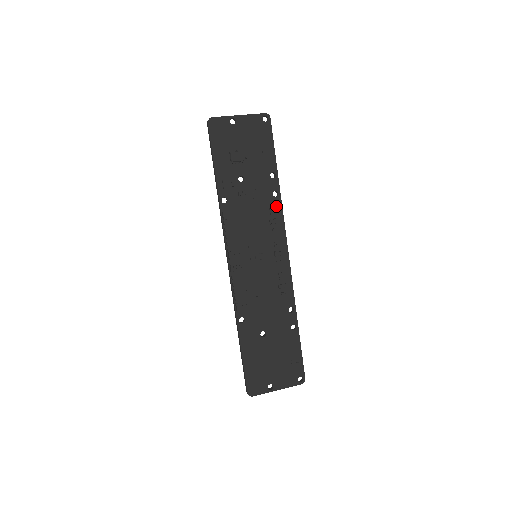
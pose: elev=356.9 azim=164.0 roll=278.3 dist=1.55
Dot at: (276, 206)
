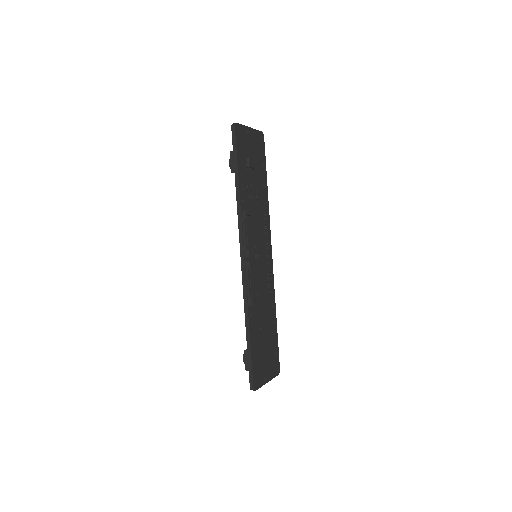
Dot at: (267, 213)
